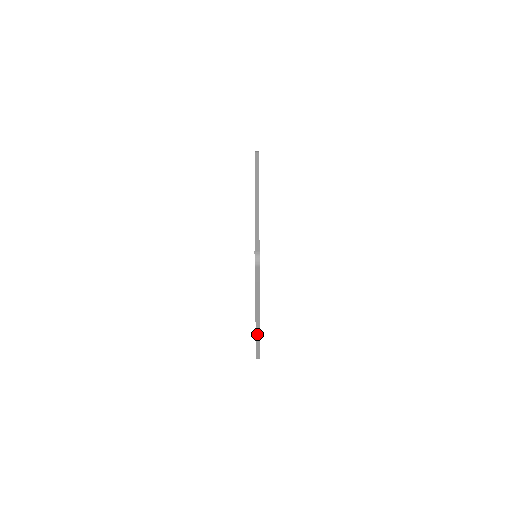
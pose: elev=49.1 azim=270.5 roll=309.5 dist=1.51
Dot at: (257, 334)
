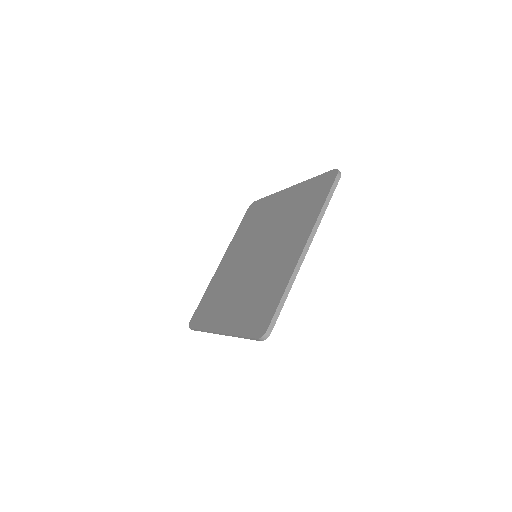
Dot at: (293, 277)
